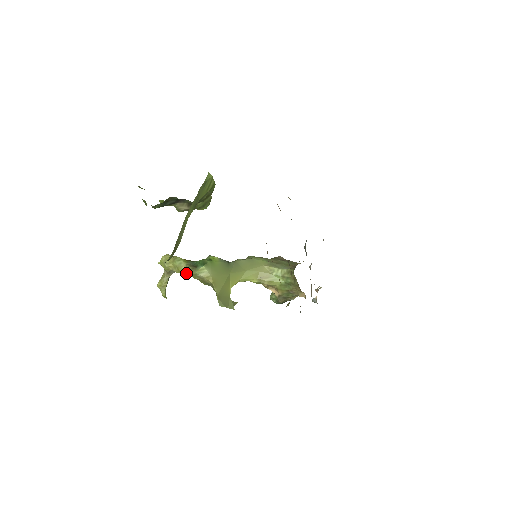
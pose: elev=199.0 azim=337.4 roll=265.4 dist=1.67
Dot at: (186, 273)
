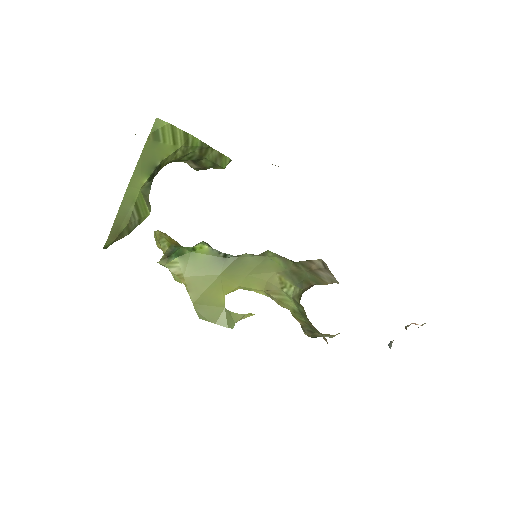
Dot at: occluded
